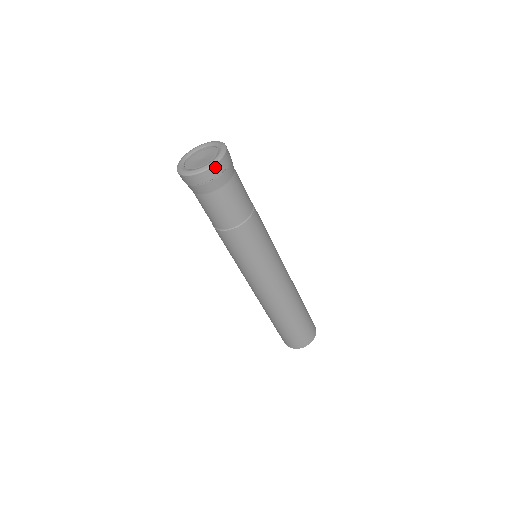
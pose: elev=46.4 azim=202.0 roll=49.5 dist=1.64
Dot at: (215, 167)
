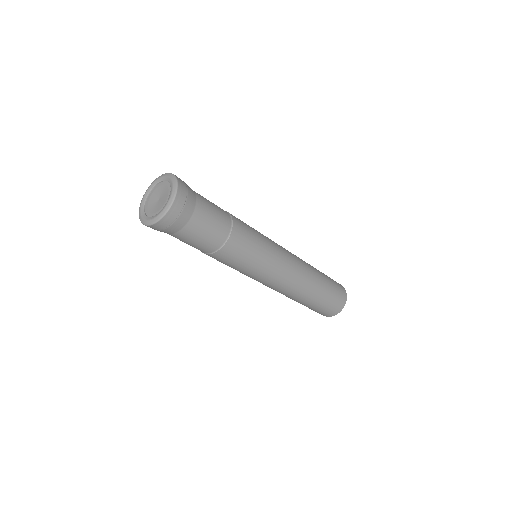
Dot at: (160, 222)
